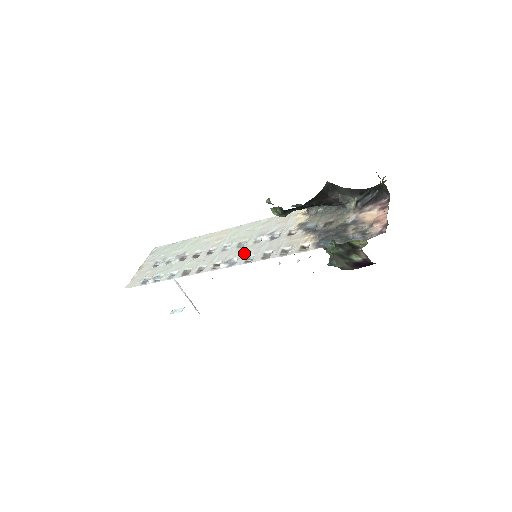
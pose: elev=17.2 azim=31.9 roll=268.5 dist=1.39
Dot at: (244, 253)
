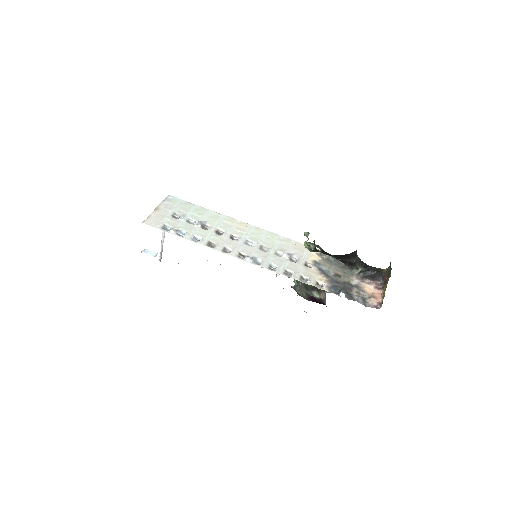
Dot at: (268, 259)
